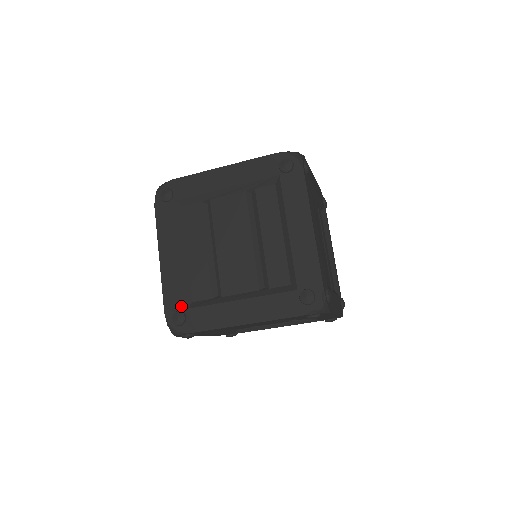
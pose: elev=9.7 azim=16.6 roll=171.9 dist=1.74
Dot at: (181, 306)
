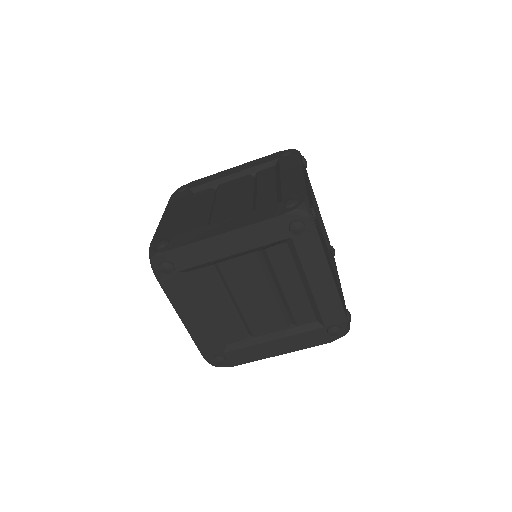
Dot at: (218, 352)
